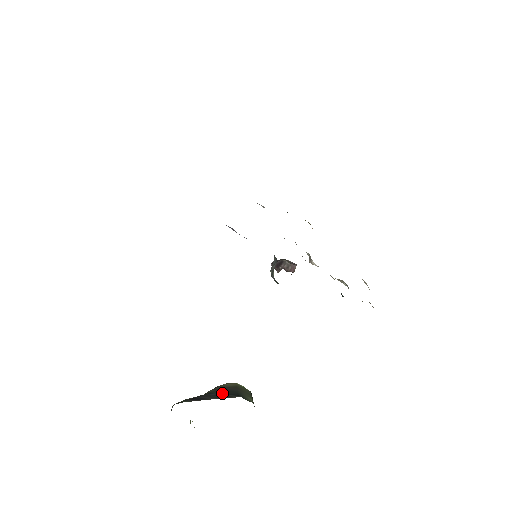
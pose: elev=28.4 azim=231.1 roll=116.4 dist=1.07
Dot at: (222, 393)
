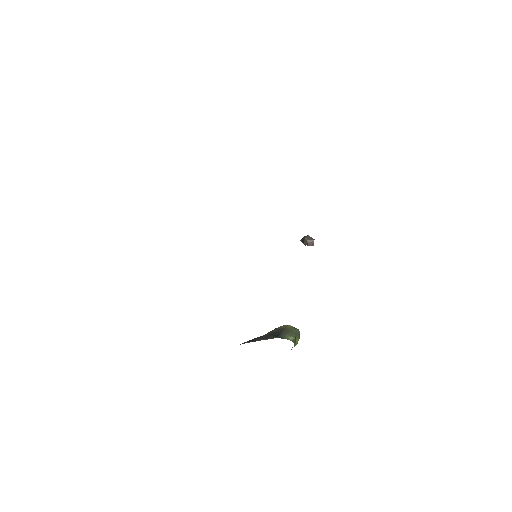
Dot at: (270, 335)
